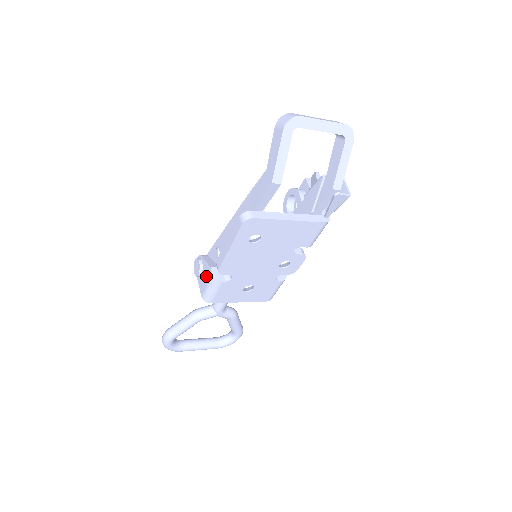
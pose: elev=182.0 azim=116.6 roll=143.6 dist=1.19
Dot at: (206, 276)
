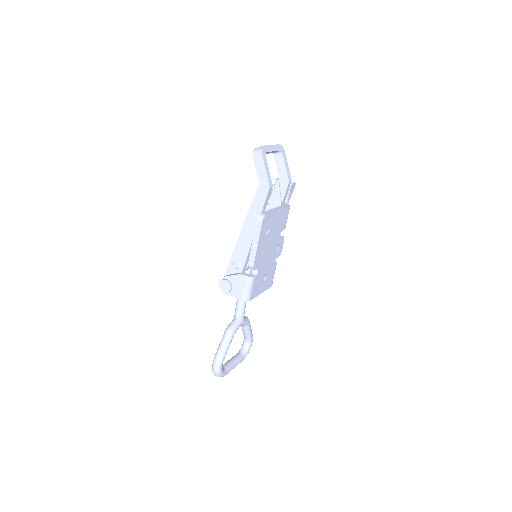
Dot at: (239, 283)
